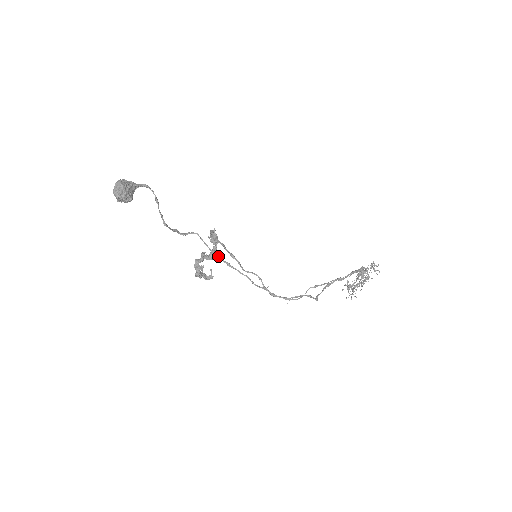
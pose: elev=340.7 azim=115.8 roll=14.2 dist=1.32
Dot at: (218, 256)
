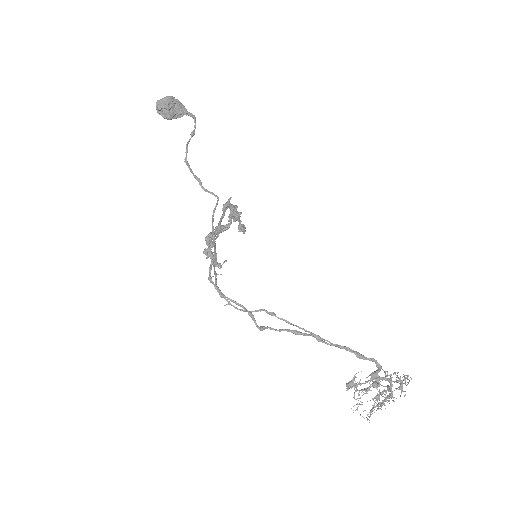
Dot at: occluded
